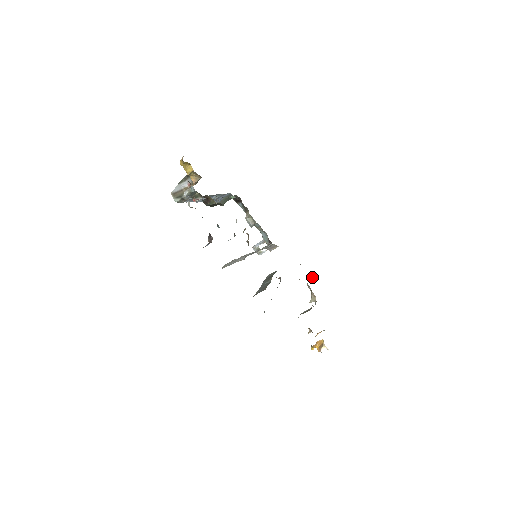
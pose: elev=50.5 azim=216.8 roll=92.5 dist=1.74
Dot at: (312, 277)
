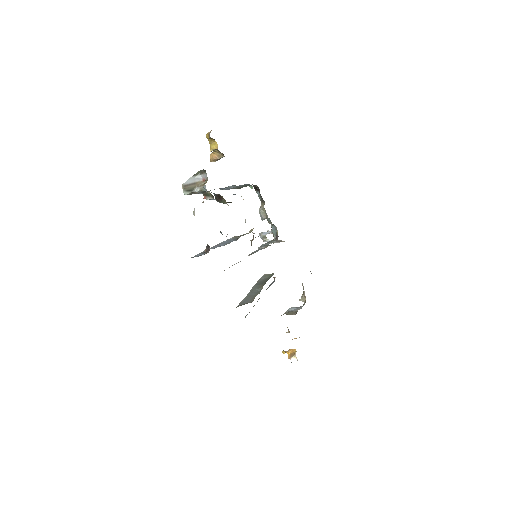
Dot at: (311, 273)
